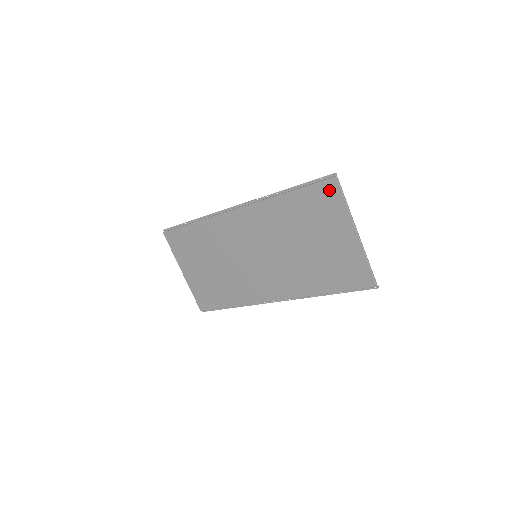
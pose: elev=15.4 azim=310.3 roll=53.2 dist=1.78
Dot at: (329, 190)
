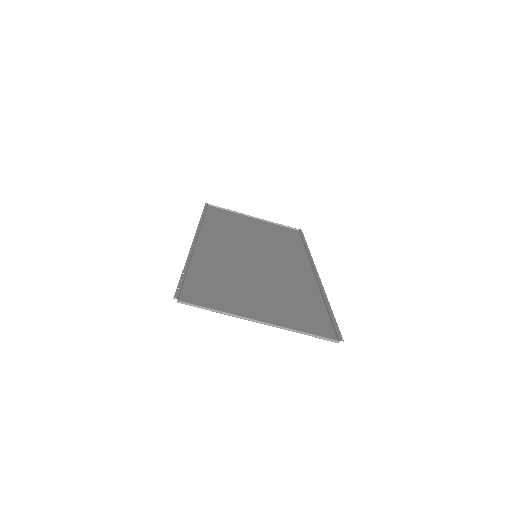
Dot at: (194, 299)
